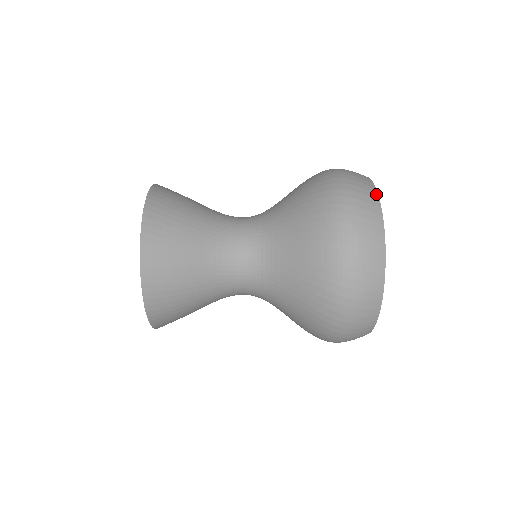
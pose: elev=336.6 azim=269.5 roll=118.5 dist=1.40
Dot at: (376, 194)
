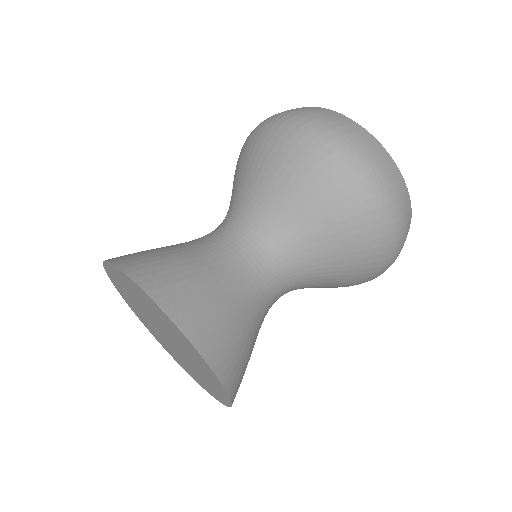
Dot at: (403, 181)
